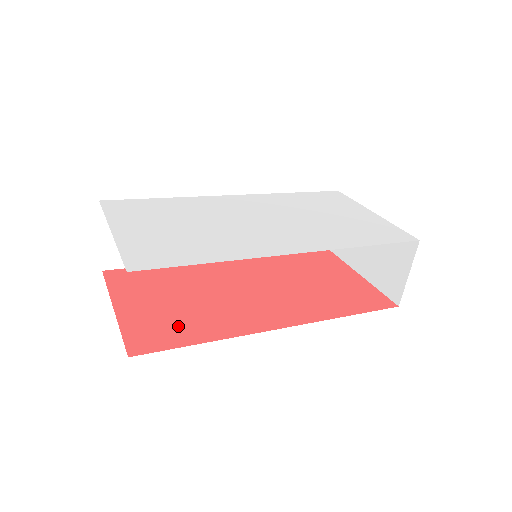
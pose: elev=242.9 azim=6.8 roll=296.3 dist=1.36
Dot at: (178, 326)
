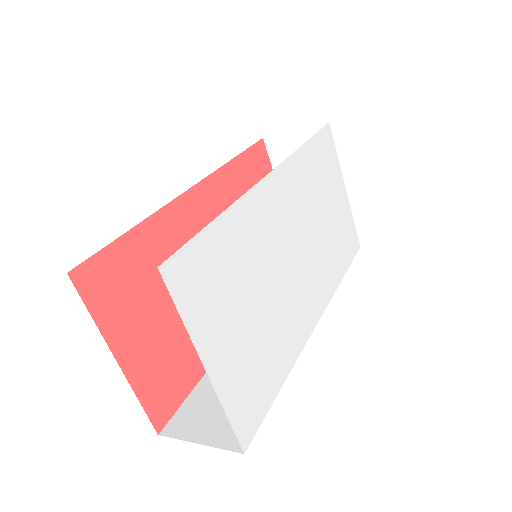
Dot at: (181, 361)
